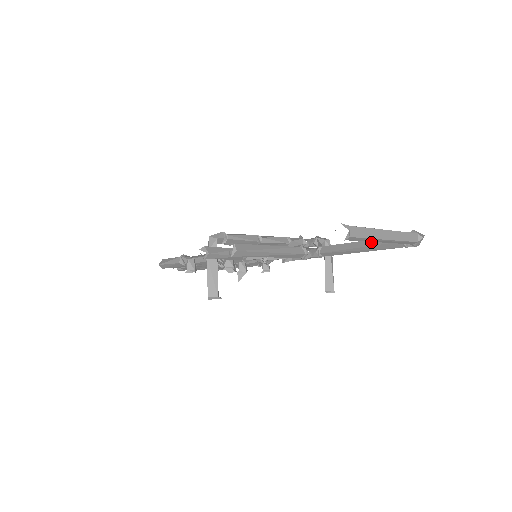
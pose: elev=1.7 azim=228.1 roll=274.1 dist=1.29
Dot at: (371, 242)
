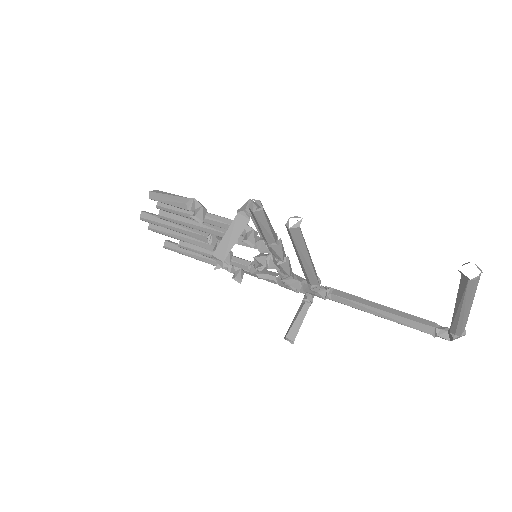
Dot at: (399, 312)
